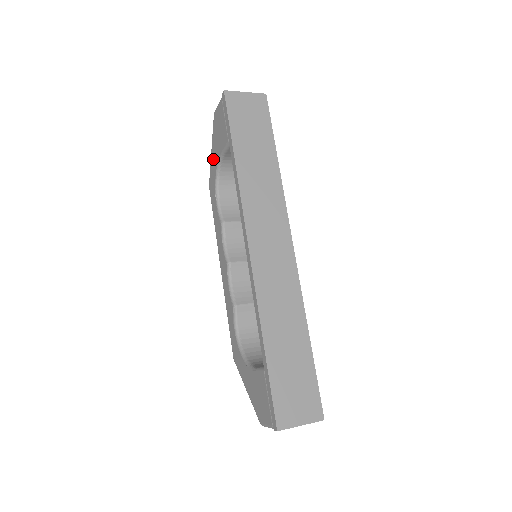
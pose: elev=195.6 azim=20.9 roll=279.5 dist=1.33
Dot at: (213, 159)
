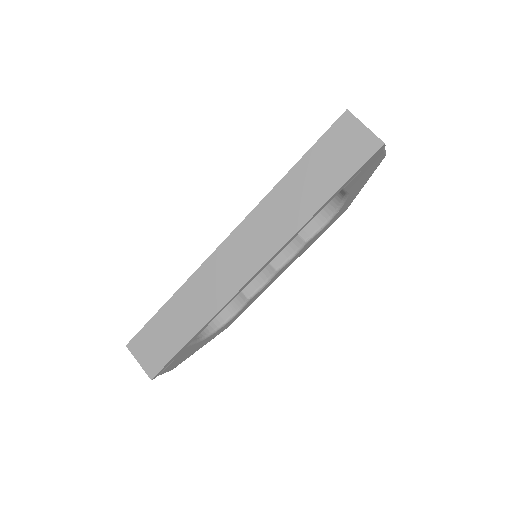
Dot at: occluded
